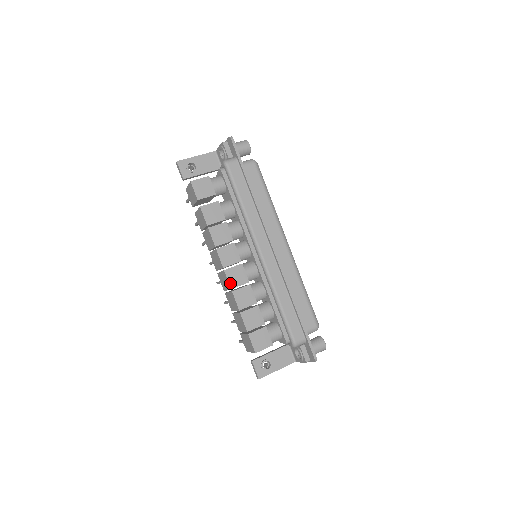
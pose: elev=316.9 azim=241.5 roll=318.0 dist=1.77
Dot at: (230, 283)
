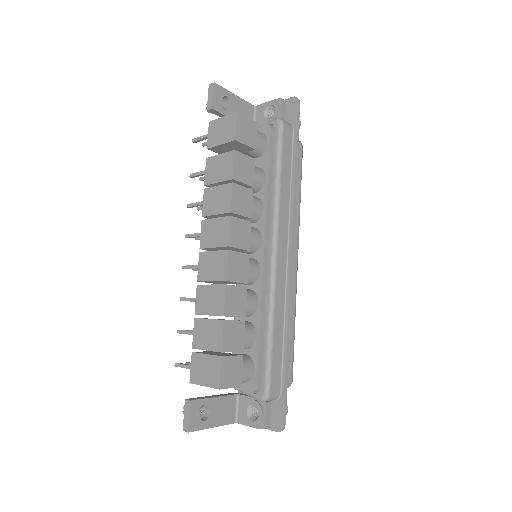
Dot at: (228, 272)
